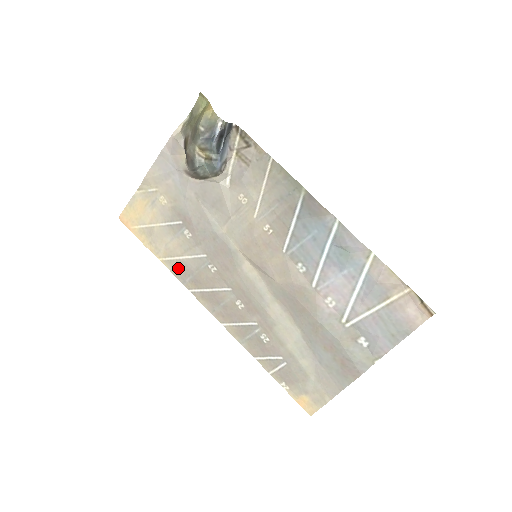
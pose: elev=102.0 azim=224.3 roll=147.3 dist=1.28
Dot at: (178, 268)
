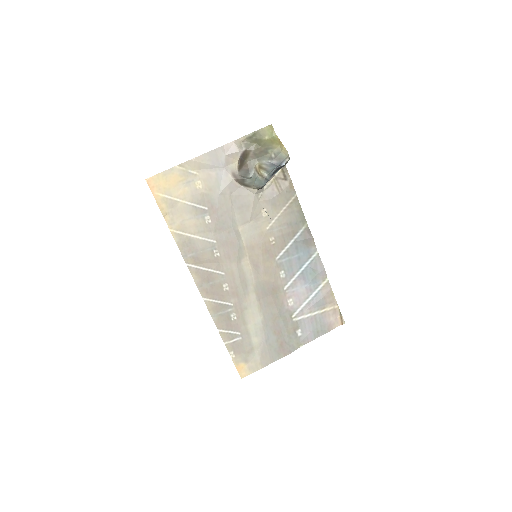
Dot at: (185, 243)
